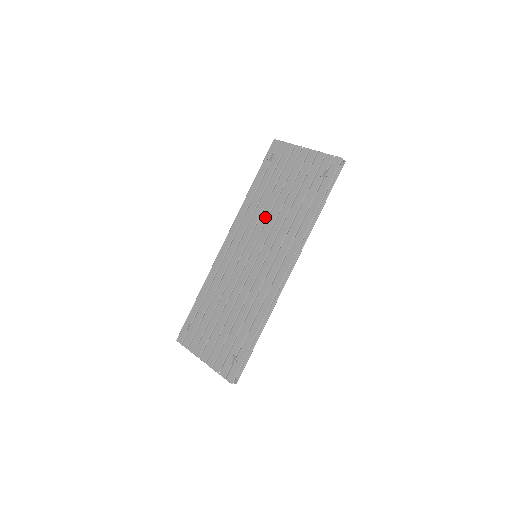
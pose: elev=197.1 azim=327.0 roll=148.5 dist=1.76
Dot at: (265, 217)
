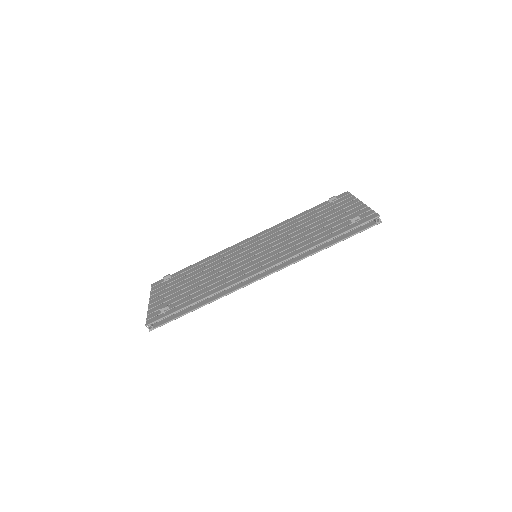
Dot at: (288, 233)
